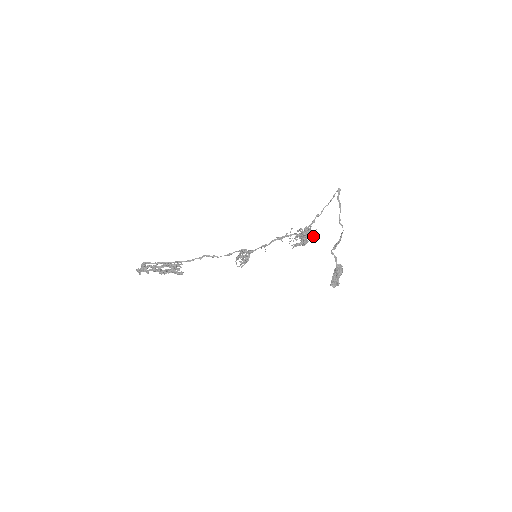
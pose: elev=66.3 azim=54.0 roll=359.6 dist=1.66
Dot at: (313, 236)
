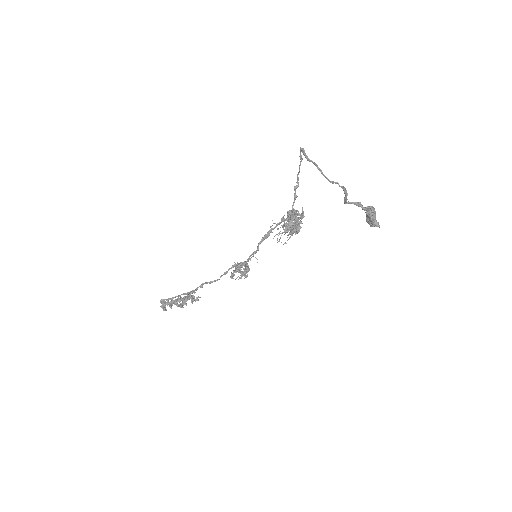
Dot at: occluded
